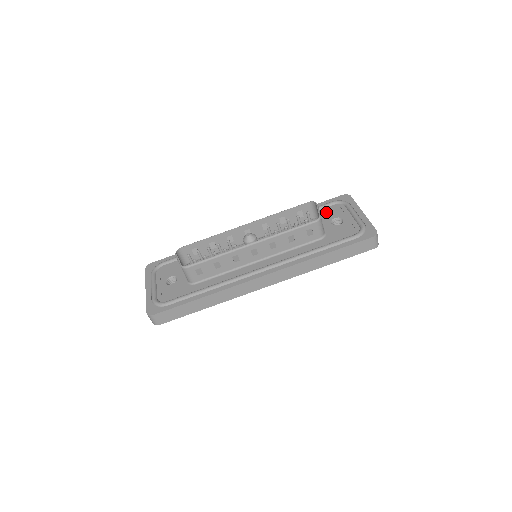
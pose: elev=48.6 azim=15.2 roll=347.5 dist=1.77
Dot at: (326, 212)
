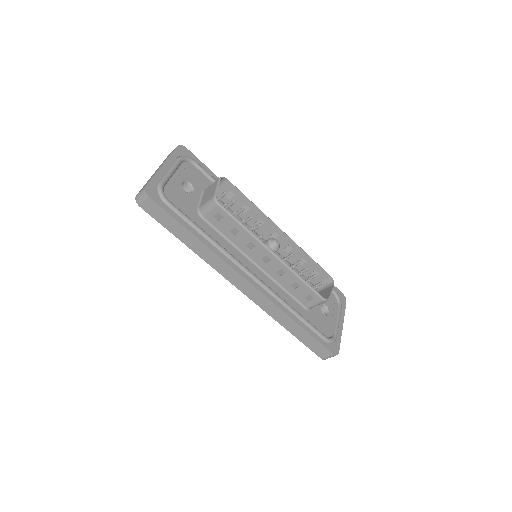
Dot at: occluded
